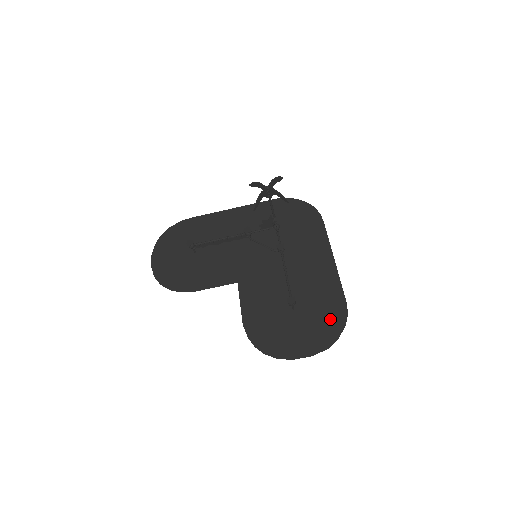
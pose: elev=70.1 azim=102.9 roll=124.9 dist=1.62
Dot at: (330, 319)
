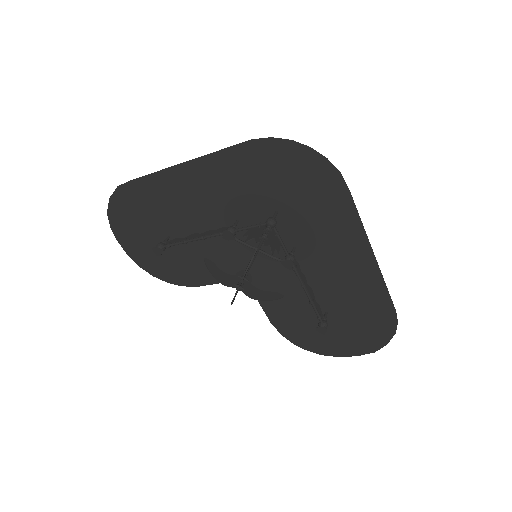
Dot at: (375, 327)
